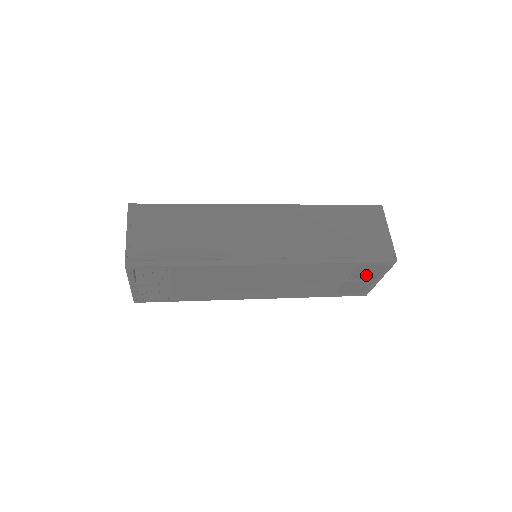
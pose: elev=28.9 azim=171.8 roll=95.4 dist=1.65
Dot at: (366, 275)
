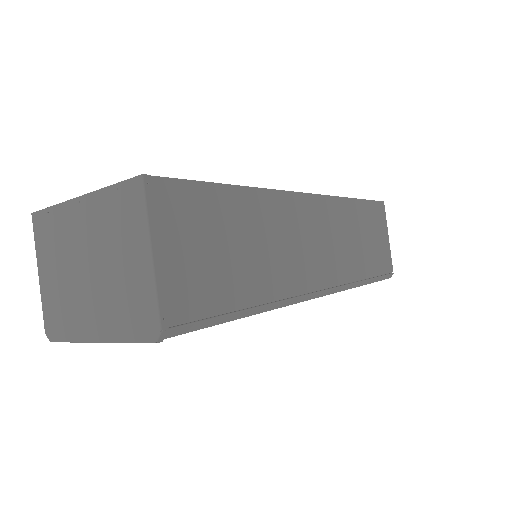
Dot at: occluded
